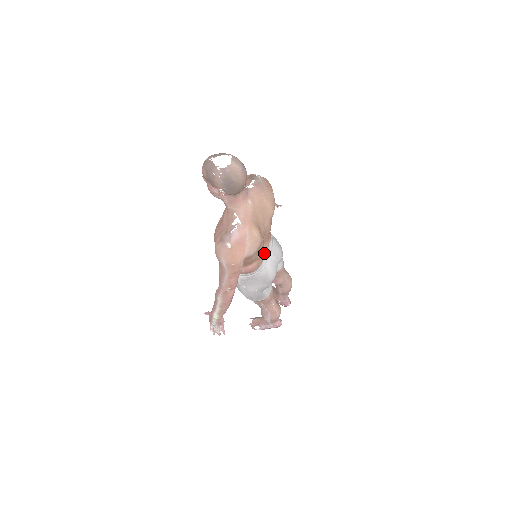
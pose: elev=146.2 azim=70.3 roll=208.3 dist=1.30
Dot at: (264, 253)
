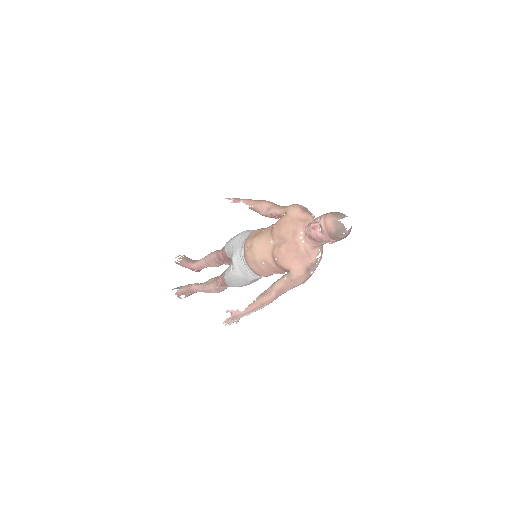
Dot at: occluded
